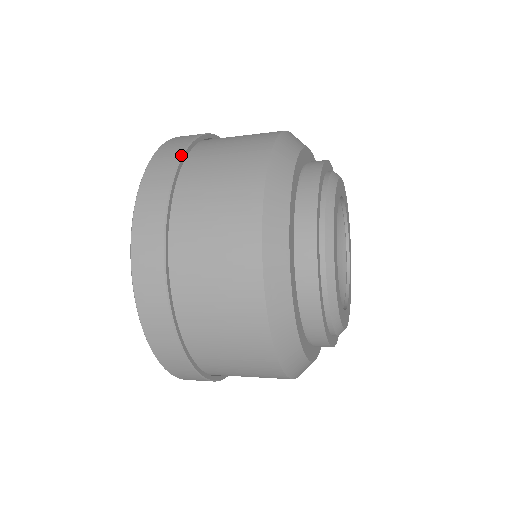
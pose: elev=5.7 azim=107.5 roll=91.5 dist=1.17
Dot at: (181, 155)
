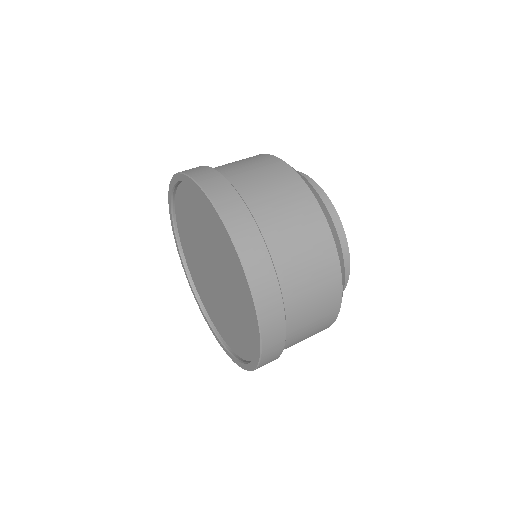
Dot at: (229, 182)
